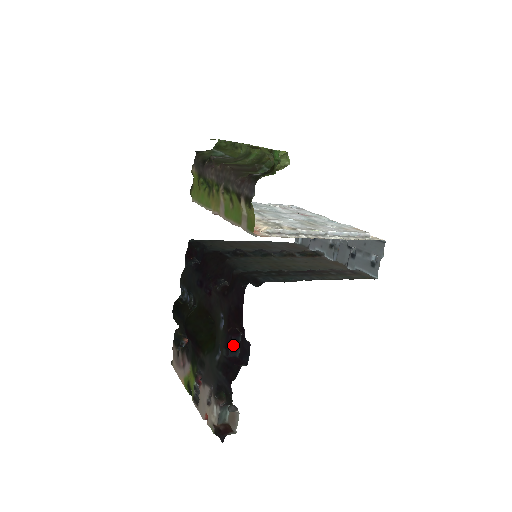
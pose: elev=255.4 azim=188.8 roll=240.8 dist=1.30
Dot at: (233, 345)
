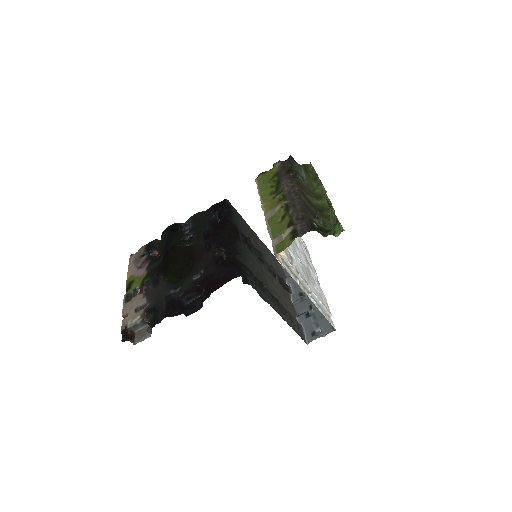
Dot at: (191, 296)
